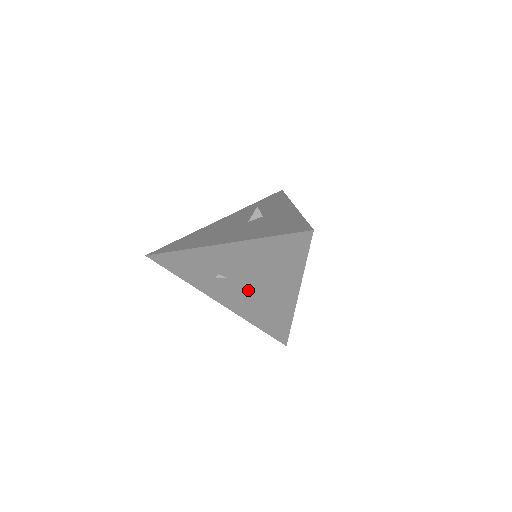
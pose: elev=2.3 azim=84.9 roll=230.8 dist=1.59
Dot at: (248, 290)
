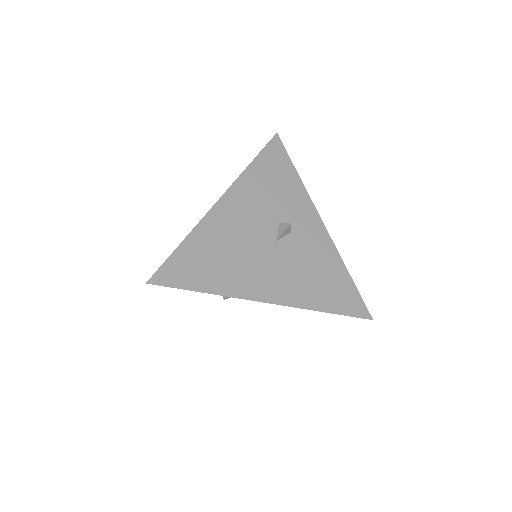
Dot at: occluded
